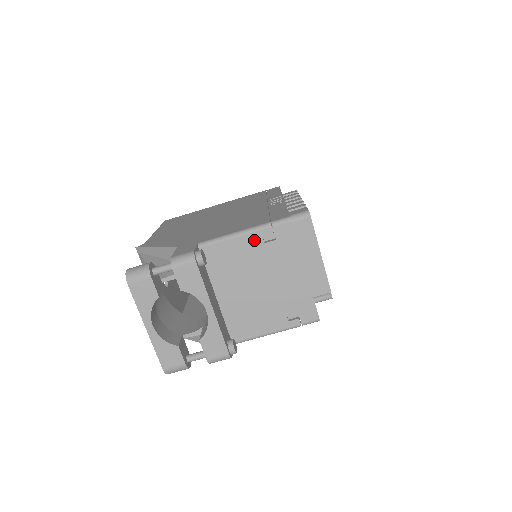
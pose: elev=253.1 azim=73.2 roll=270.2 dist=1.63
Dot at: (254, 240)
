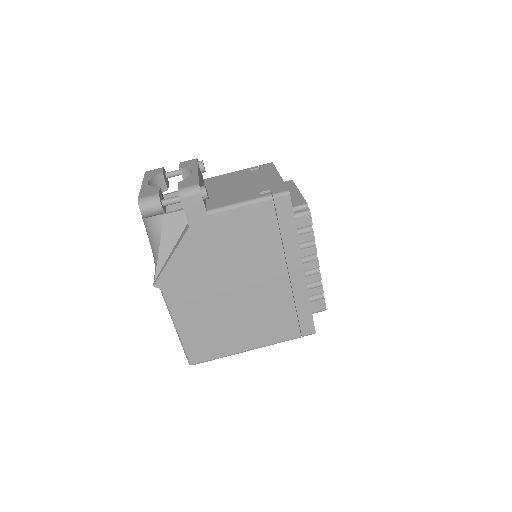
Dot at: (244, 171)
